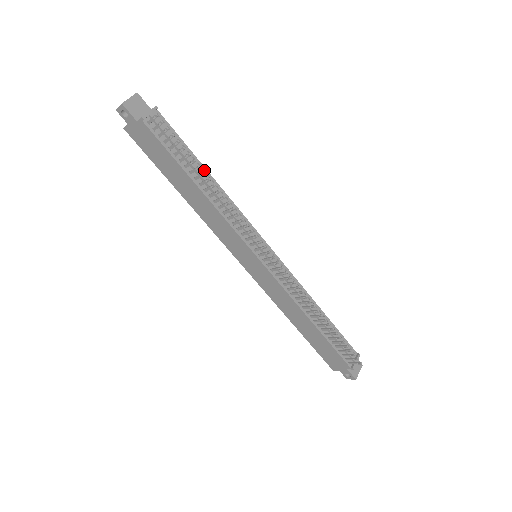
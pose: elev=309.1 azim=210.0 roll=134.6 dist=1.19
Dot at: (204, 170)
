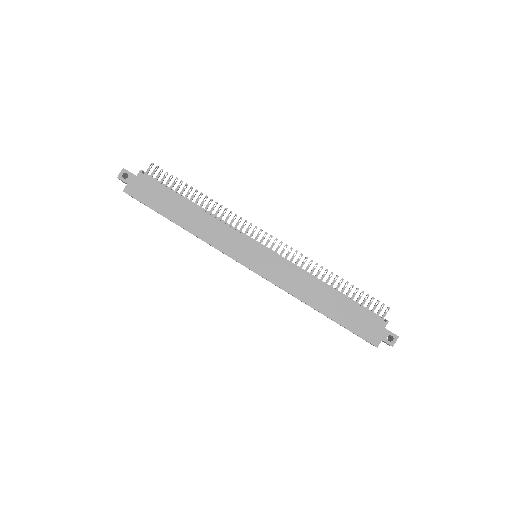
Dot at: occluded
